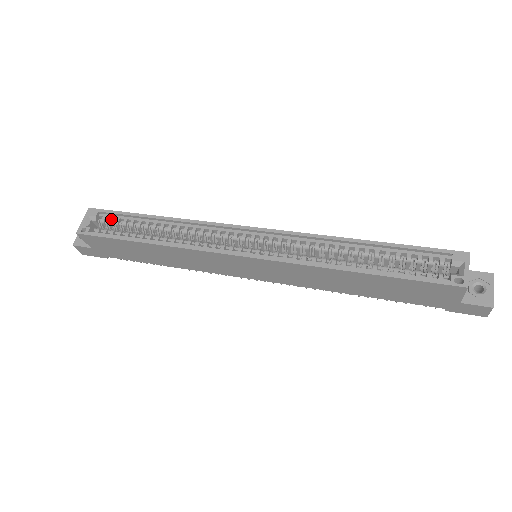
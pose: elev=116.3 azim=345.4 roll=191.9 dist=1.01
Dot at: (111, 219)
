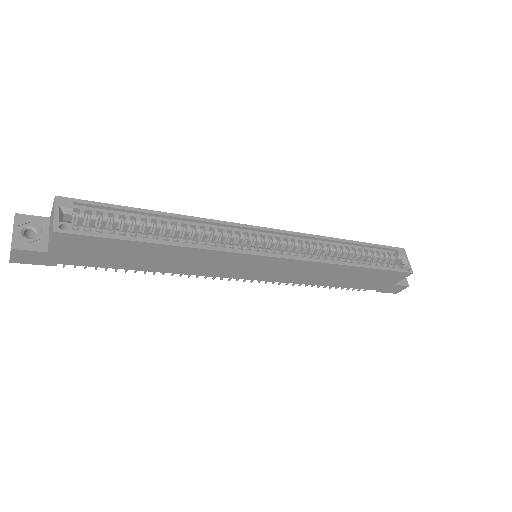
Dot at: (95, 213)
